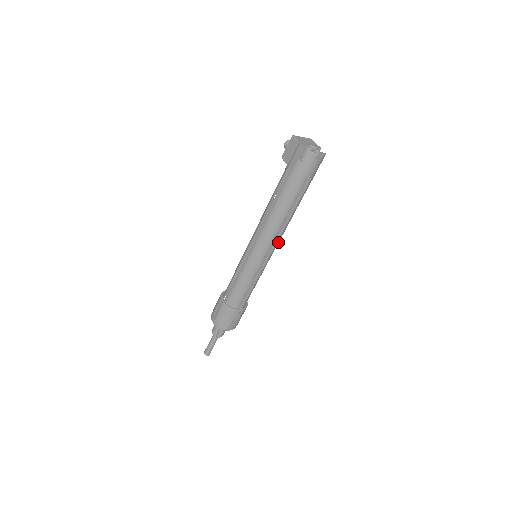
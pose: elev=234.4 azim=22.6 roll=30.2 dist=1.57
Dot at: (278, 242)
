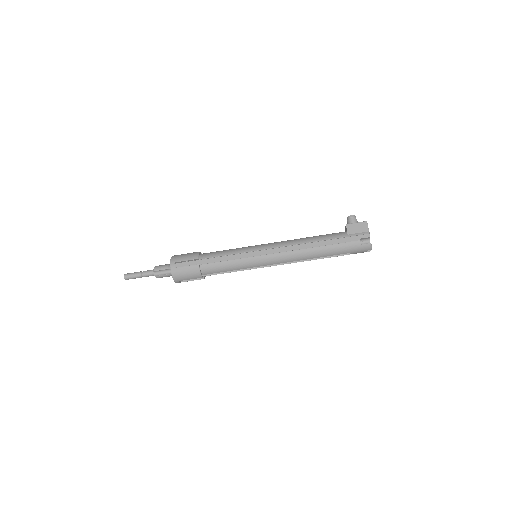
Dot at: (283, 264)
